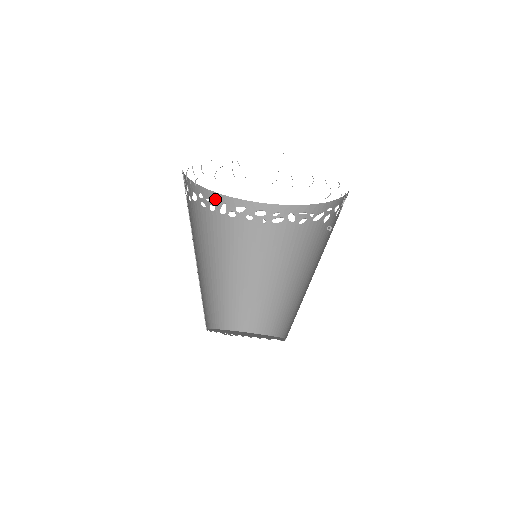
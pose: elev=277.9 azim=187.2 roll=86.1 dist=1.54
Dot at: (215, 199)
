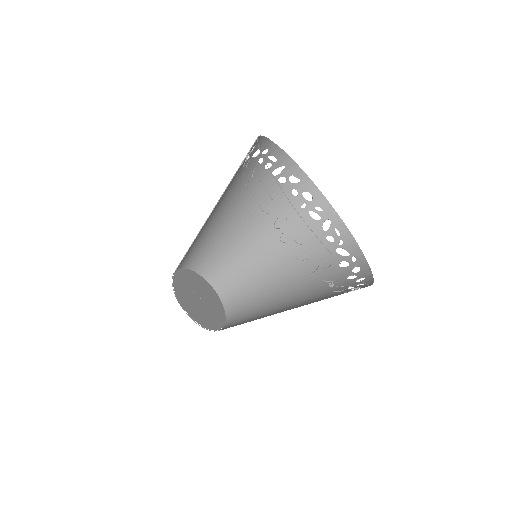
Dot at: (278, 158)
